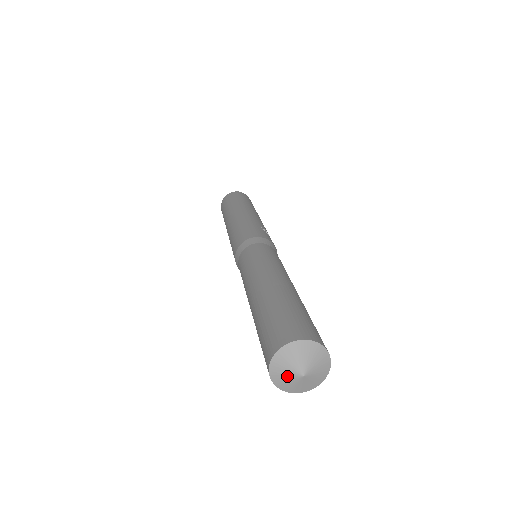
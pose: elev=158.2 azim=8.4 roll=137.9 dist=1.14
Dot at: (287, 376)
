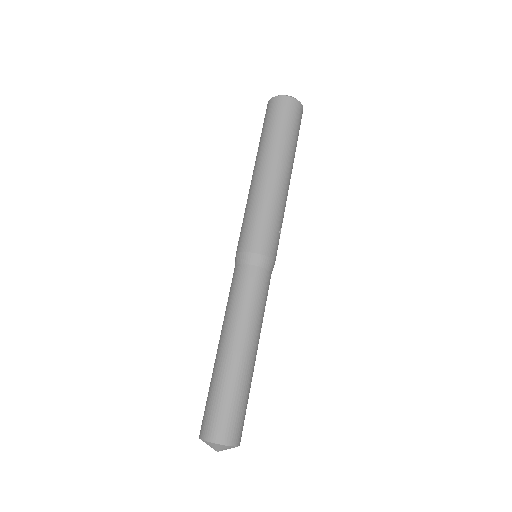
Dot at: occluded
